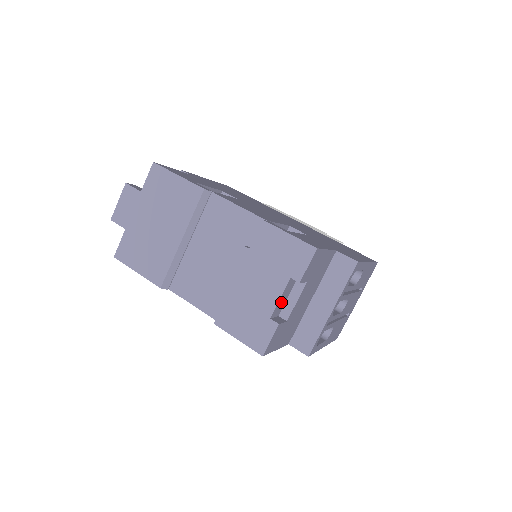
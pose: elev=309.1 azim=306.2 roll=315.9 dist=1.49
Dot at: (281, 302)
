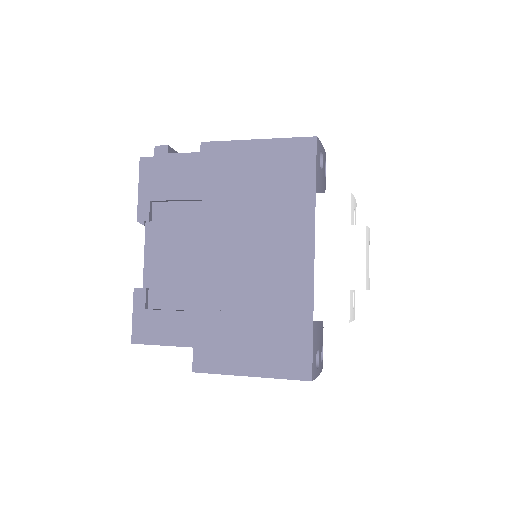
Dot at: occluded
